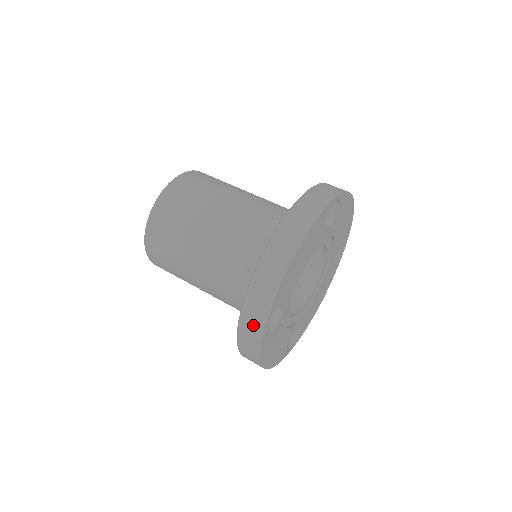
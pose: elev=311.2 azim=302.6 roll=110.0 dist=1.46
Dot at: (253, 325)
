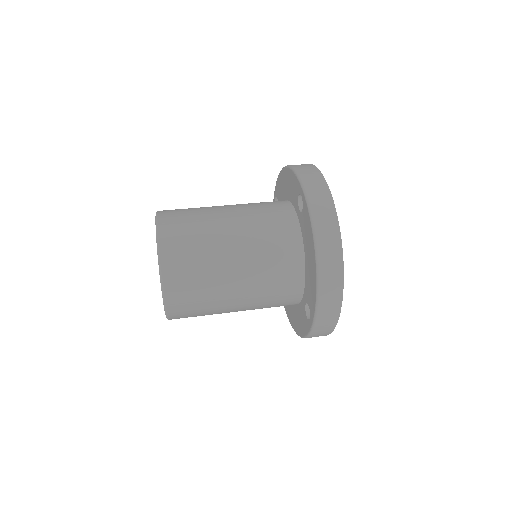
Dot at: (327, 325)
